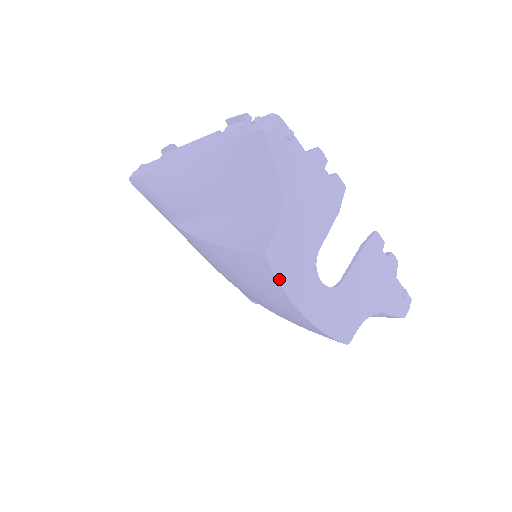
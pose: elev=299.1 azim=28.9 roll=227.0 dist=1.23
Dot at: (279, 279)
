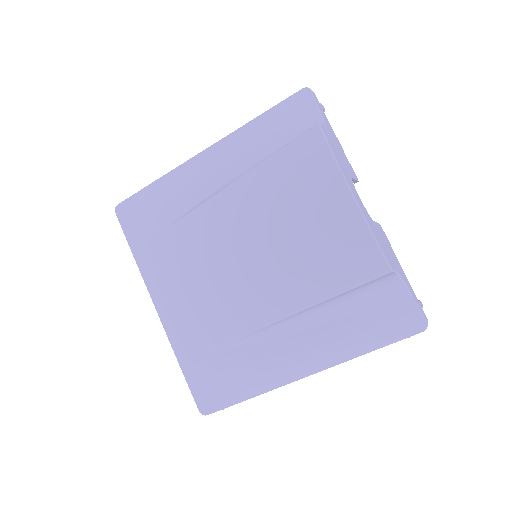
Dot at: (331, 148)
